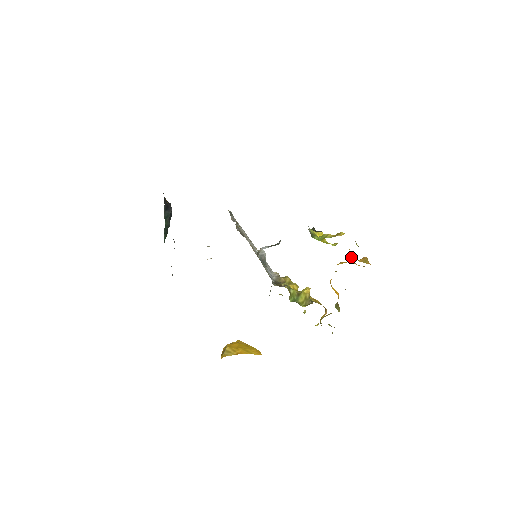
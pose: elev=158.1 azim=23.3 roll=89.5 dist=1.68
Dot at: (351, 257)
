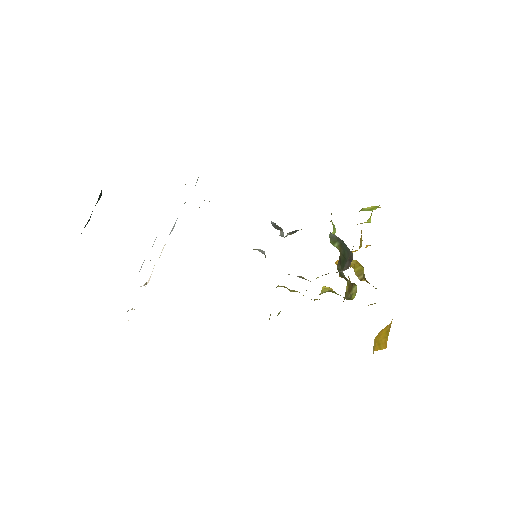
Dot at: occluded
